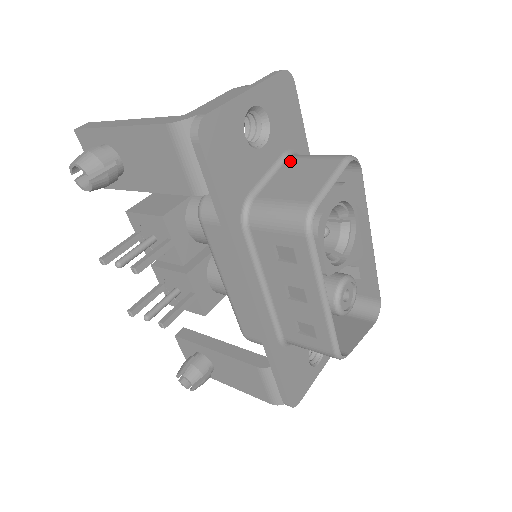
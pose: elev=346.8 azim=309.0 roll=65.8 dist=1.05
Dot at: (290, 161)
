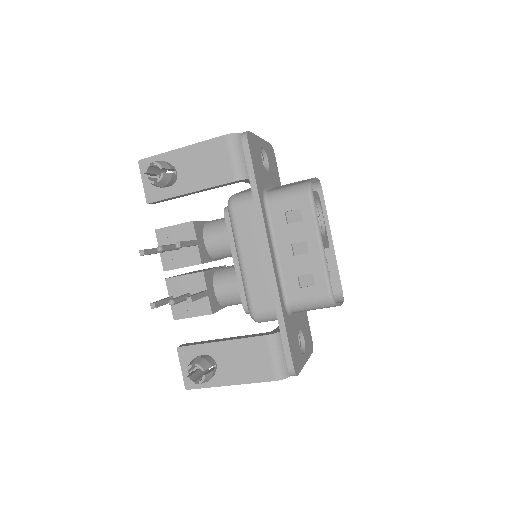
Dot at: occluded
